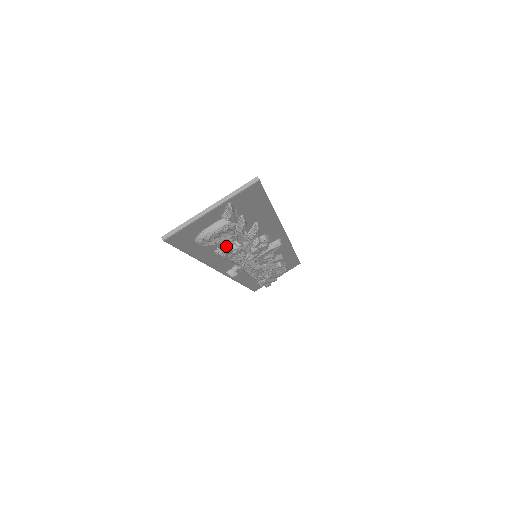
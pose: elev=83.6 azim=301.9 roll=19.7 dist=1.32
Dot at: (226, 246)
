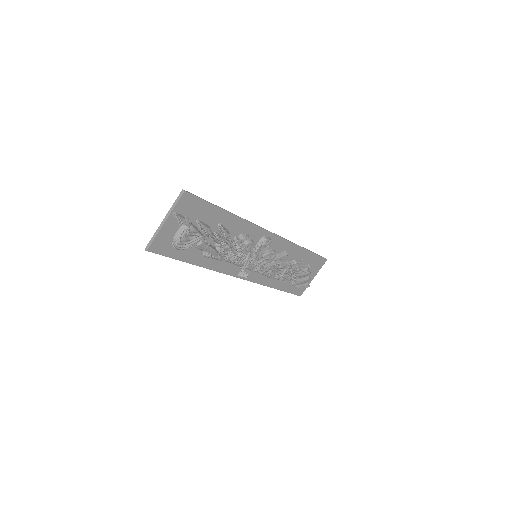
Dot at: (205, 247)
